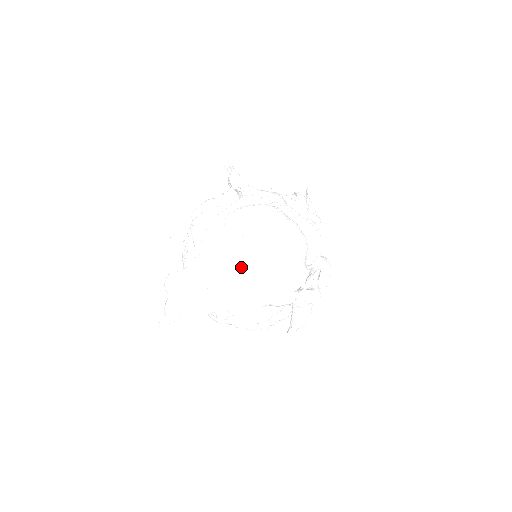
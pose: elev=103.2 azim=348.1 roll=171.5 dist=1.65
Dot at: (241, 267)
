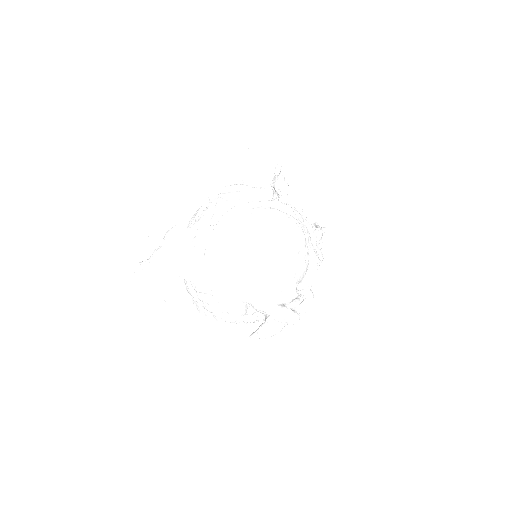
Dot at: (246, 257)
